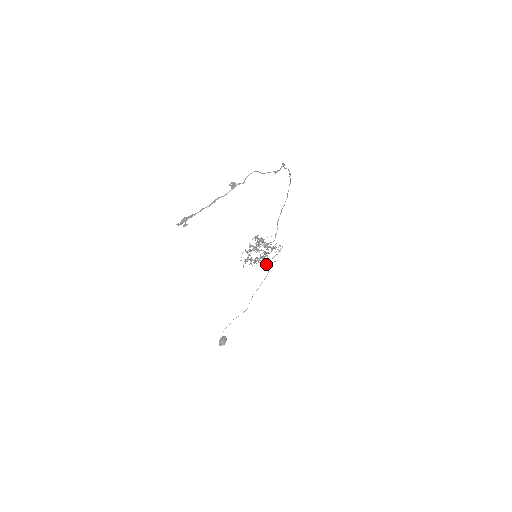
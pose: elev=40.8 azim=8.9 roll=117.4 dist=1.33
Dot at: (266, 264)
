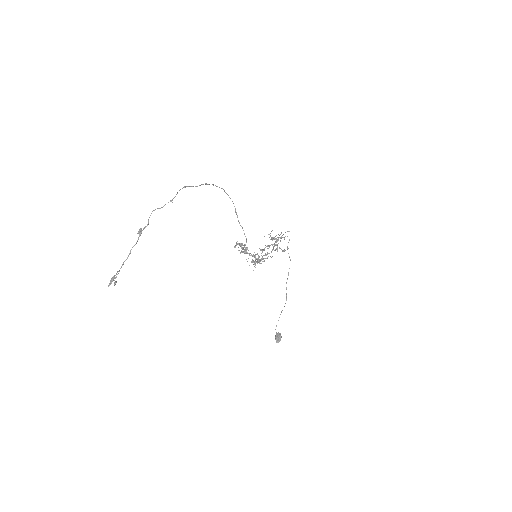
Dot at: (271, 257)
